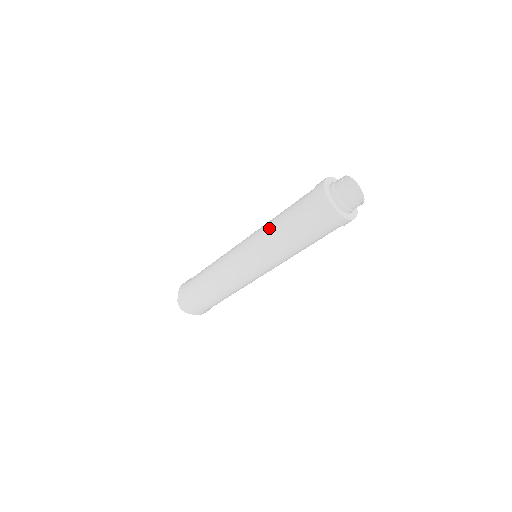
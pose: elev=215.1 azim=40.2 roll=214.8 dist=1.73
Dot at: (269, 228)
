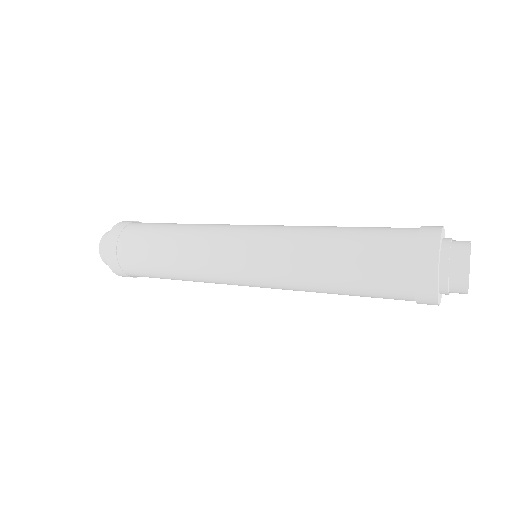
Dot at: (308, 280)
